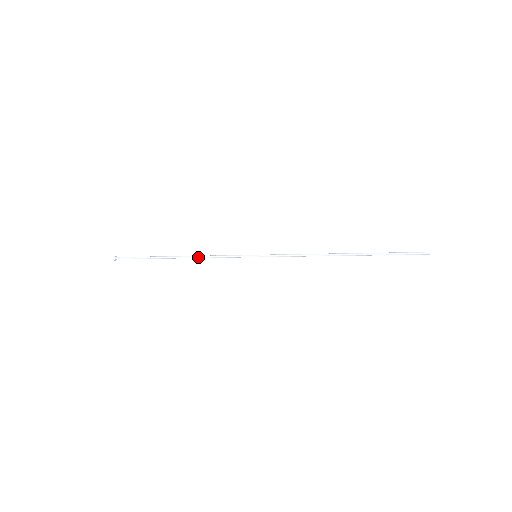
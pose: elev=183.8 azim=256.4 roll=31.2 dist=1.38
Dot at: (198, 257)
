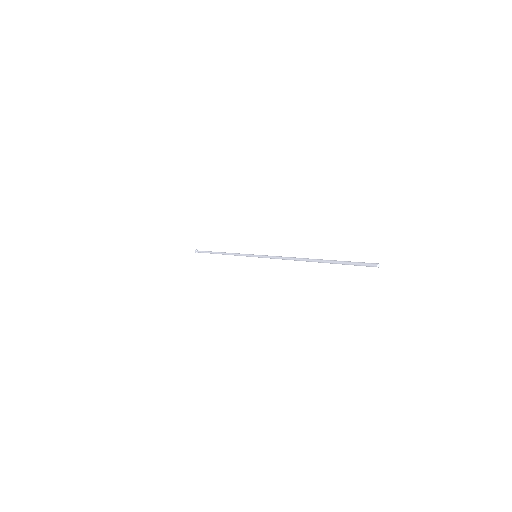
Dot at: (228, 253)
